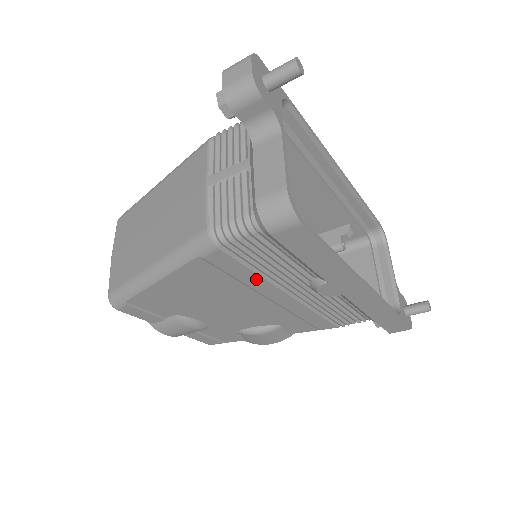
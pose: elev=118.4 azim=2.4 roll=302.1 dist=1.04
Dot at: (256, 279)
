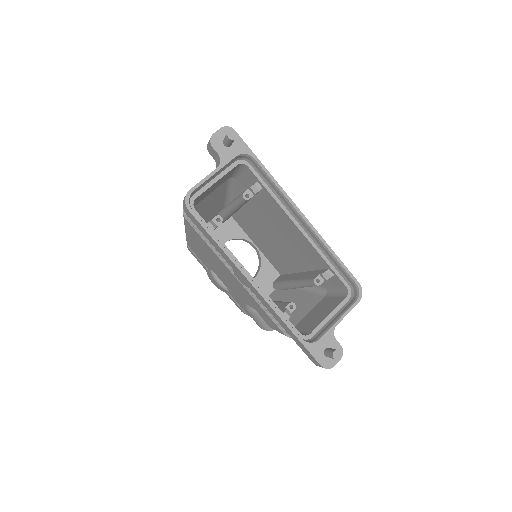
Dot at: (213, 251)
